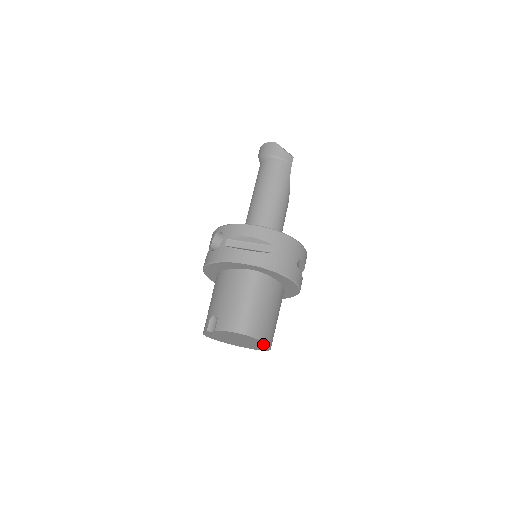
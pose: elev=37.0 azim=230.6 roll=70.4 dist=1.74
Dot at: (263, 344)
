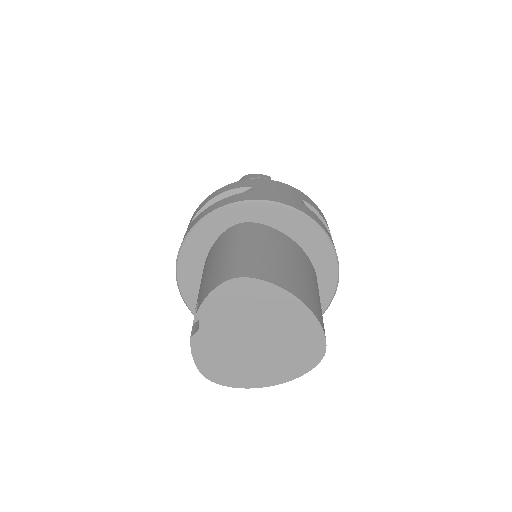
Dot at: (296, 310)
